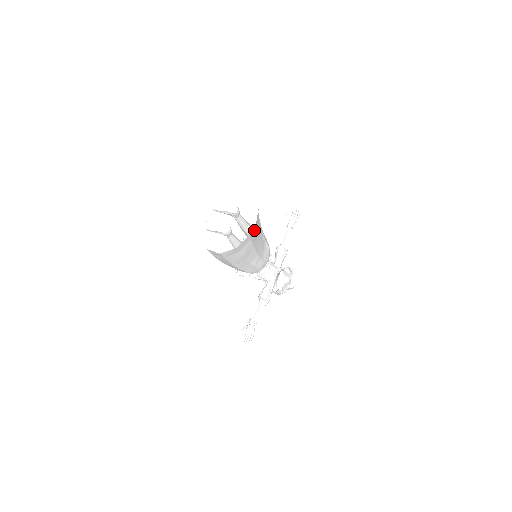
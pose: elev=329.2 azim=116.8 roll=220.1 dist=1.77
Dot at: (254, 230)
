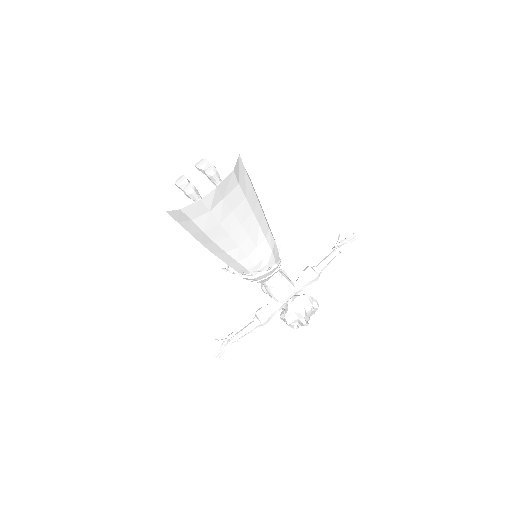
Dot at: (220, 202)
